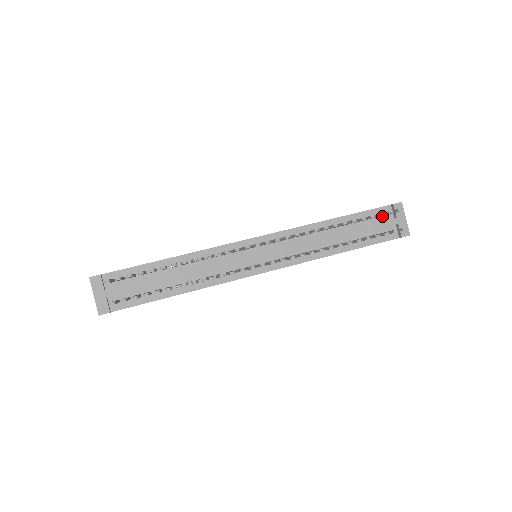
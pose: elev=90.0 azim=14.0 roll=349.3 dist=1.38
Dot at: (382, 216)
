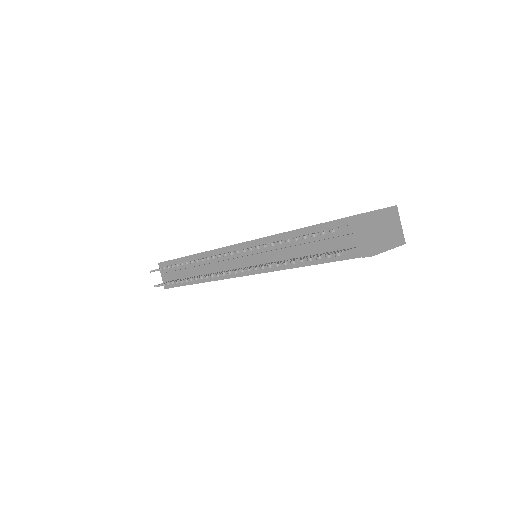
Dot at: (346, 229)
